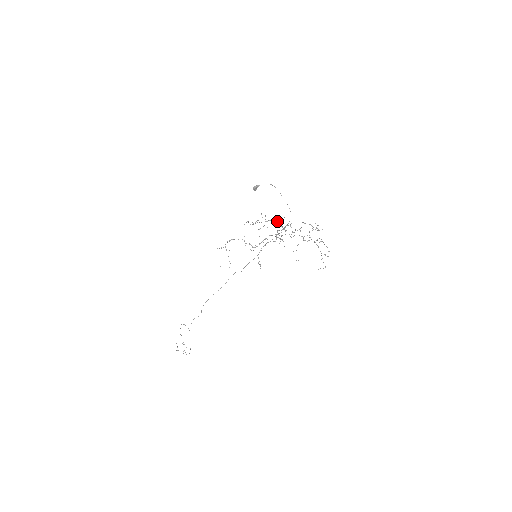
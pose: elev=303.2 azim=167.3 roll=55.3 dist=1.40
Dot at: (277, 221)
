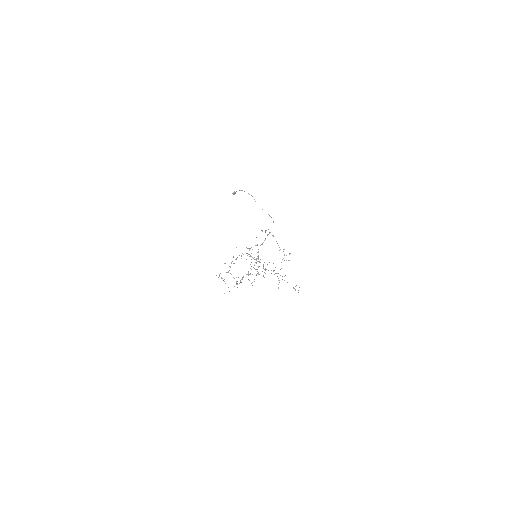
Dot at: (250, 255)
